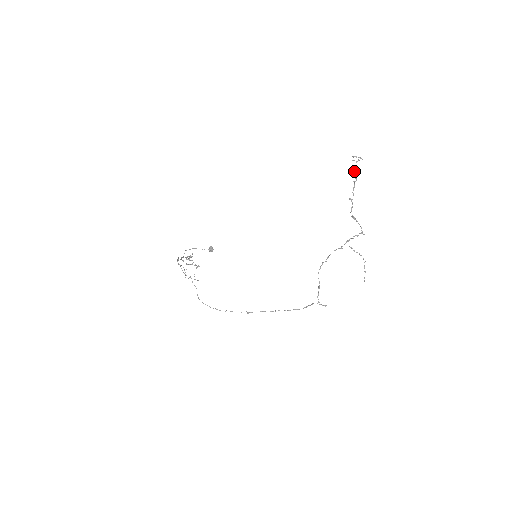
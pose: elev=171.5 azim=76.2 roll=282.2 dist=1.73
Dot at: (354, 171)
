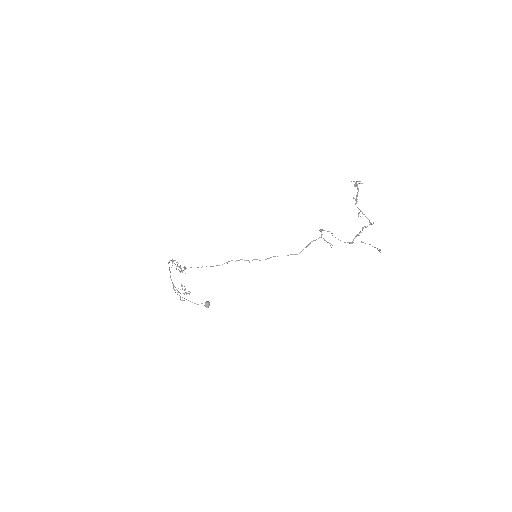
Dot at: occluded
